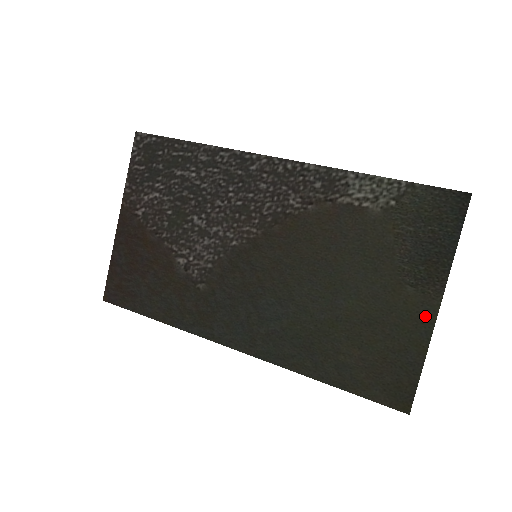
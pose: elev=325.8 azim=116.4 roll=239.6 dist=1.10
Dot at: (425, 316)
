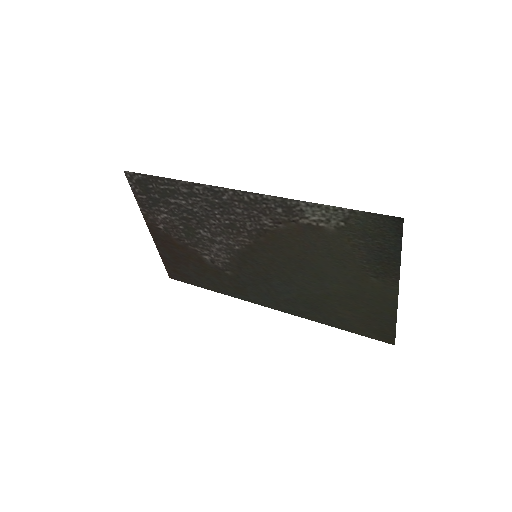
Dot at: (389, 295)
